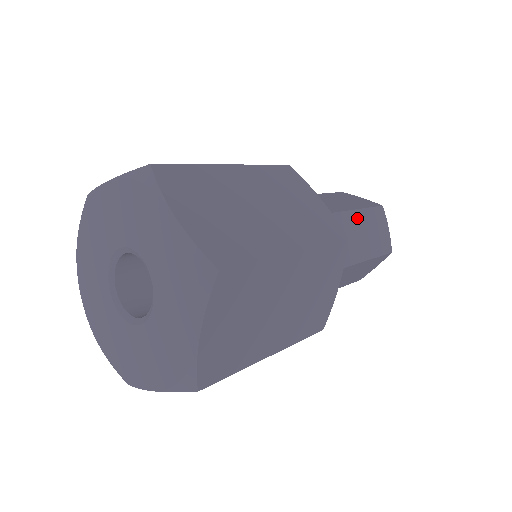
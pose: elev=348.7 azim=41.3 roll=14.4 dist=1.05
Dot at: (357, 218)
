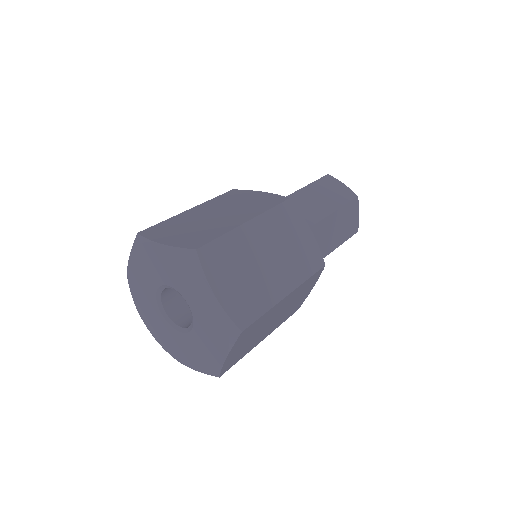
Dot at: (335, 217)
